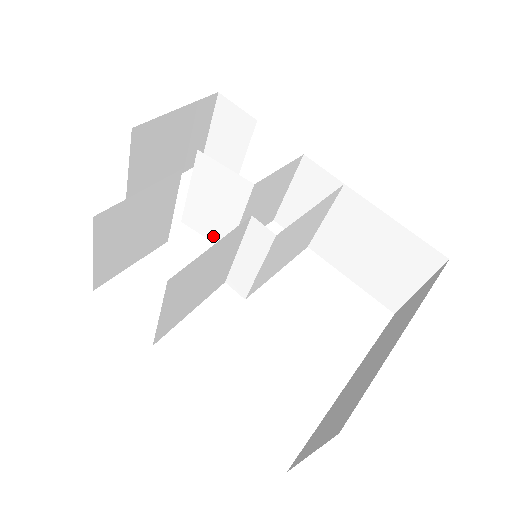
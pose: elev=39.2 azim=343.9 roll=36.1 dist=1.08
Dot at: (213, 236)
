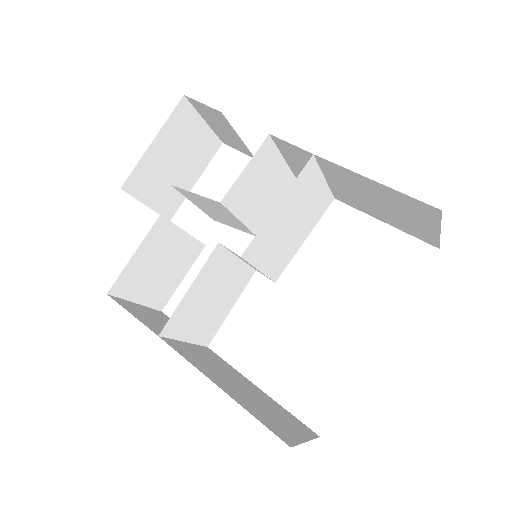
Dot at: (238, 228)
